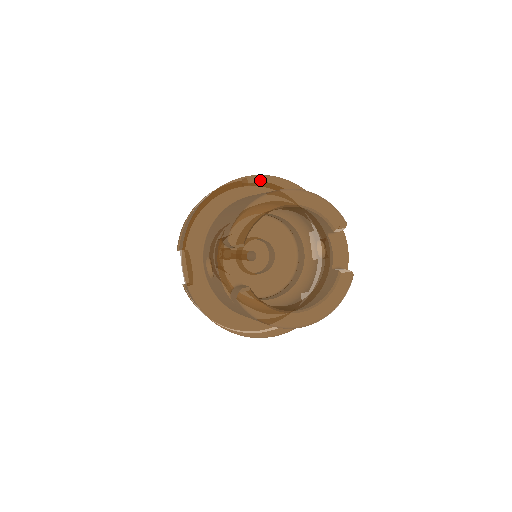
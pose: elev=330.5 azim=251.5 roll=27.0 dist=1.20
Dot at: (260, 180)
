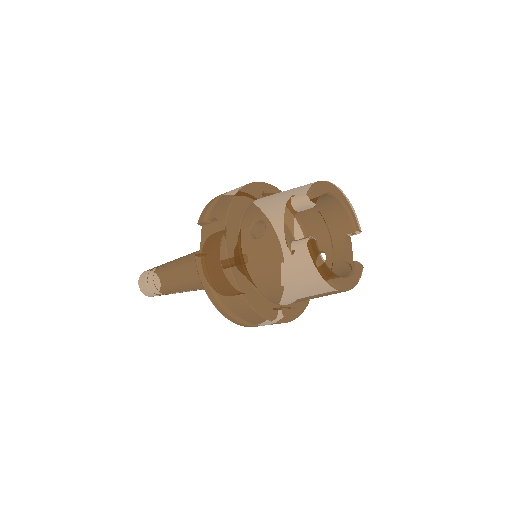
Dot at: occluded
